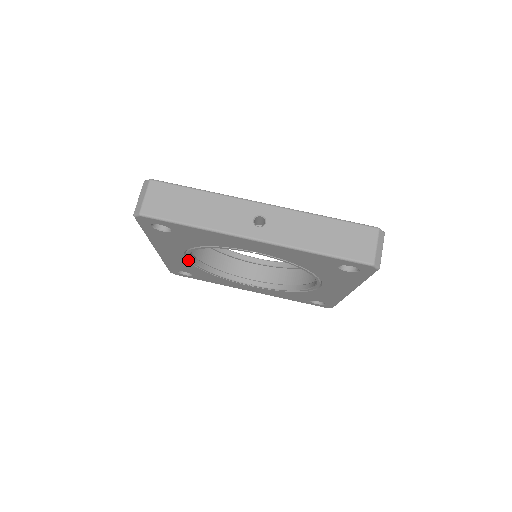
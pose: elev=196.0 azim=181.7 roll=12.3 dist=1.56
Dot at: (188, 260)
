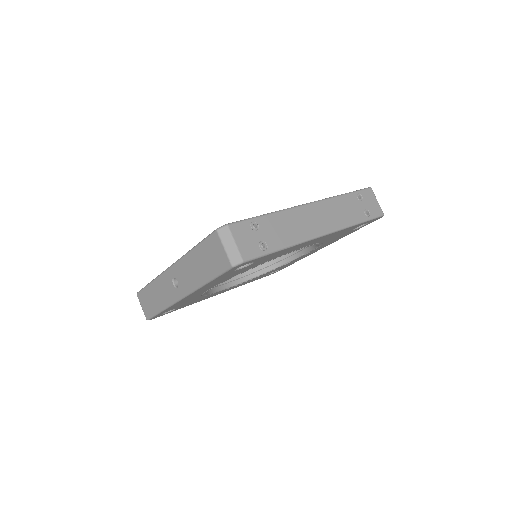
Dot at: (240, 283)
